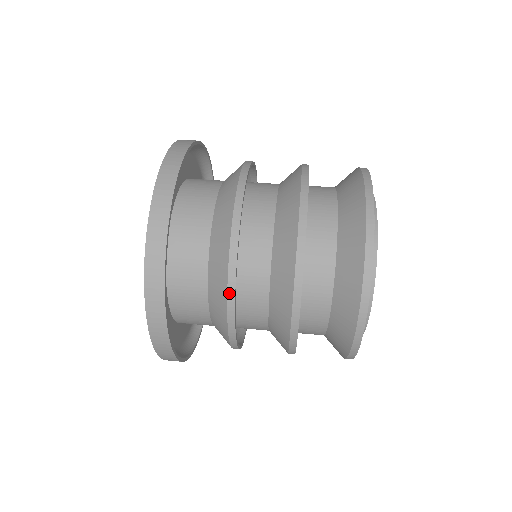
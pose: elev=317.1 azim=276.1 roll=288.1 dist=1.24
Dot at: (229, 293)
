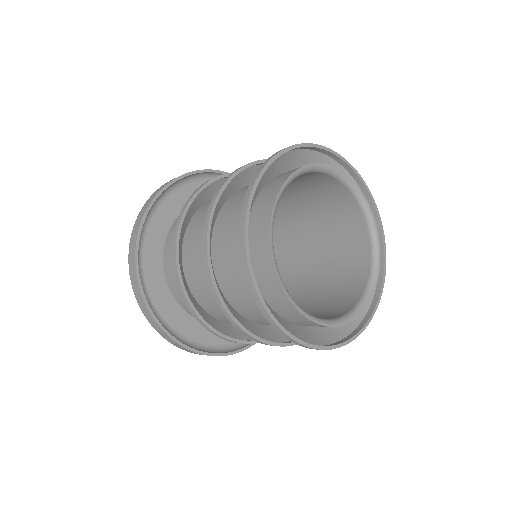
Dot at: (209, 181)
